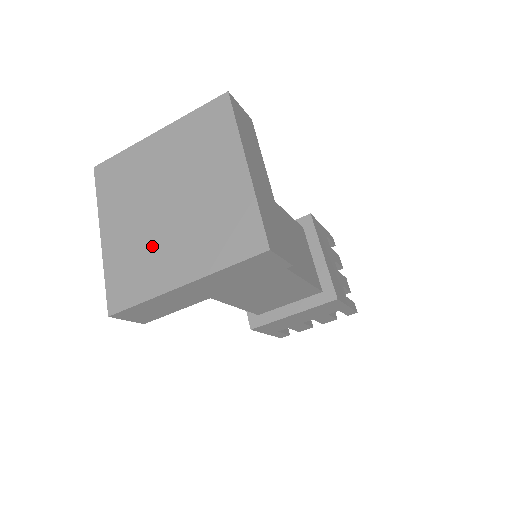
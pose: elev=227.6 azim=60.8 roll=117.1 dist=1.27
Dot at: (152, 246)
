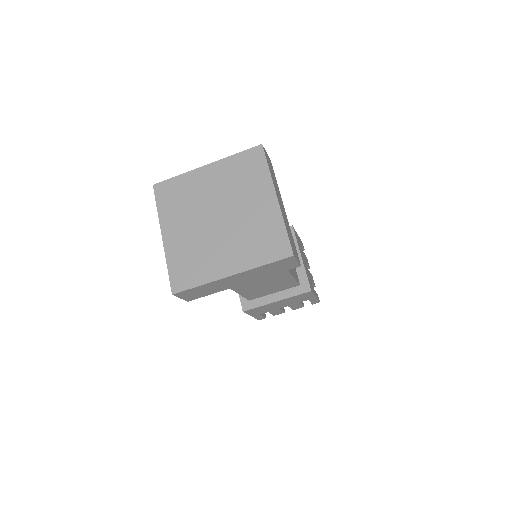
Dot at: (206, 247)
